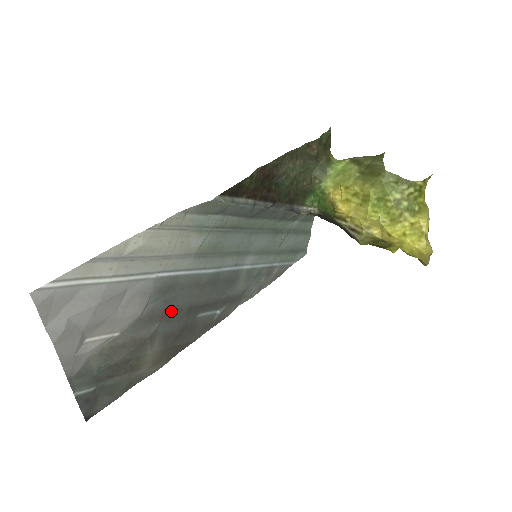
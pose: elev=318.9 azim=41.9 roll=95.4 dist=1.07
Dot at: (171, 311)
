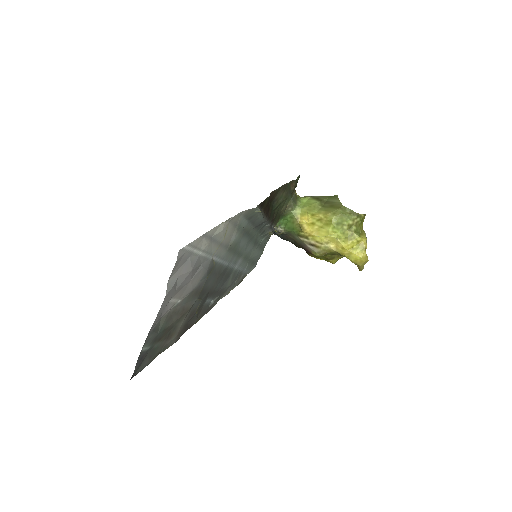
Dot at: (204, 290)
